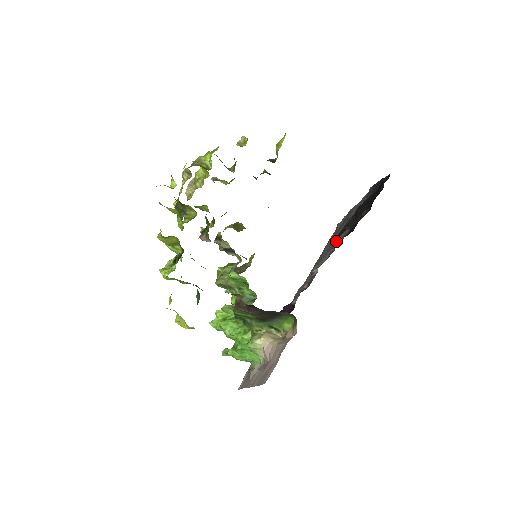
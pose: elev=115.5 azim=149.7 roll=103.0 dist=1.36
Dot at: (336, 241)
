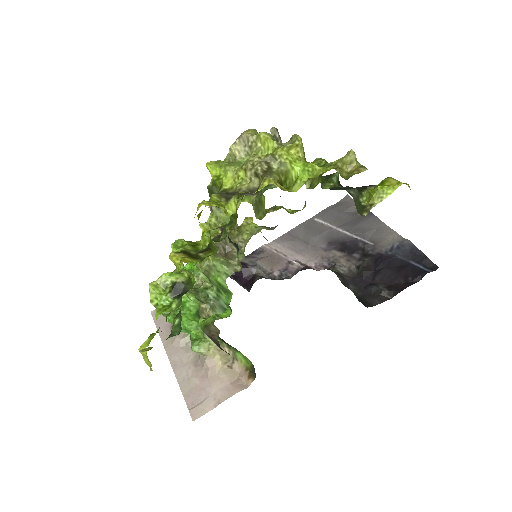
Dot at: (336, 257)
